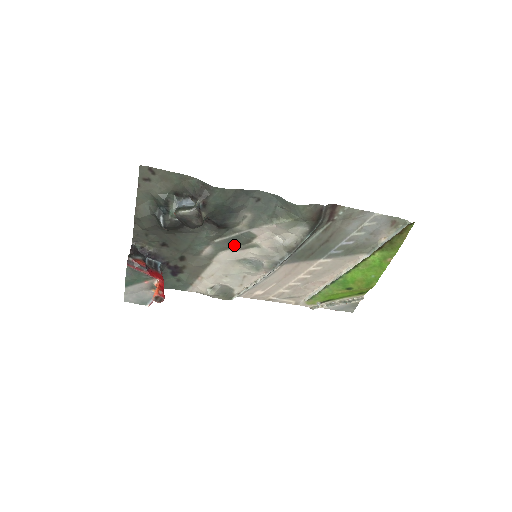
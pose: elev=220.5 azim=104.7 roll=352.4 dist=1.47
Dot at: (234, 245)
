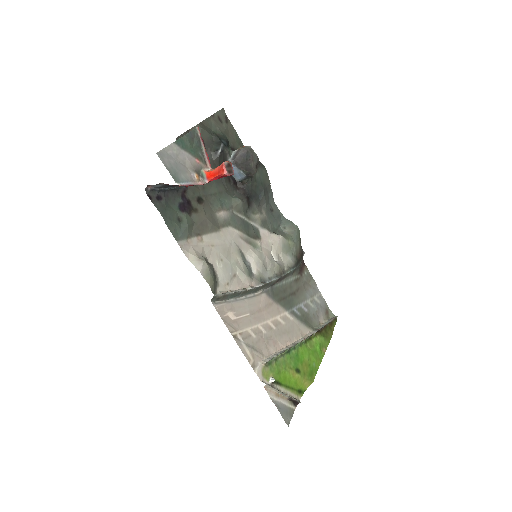
Dot at: (244, 230)
